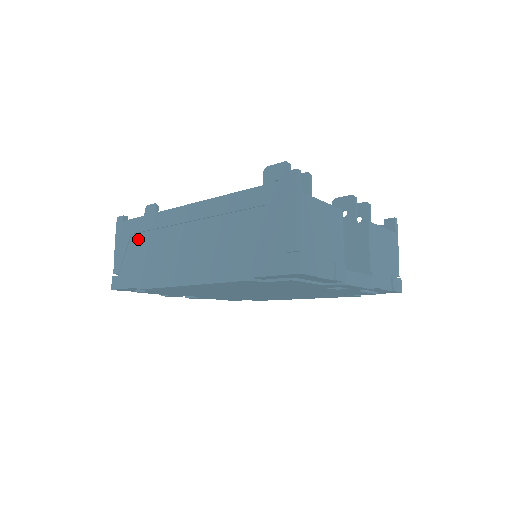
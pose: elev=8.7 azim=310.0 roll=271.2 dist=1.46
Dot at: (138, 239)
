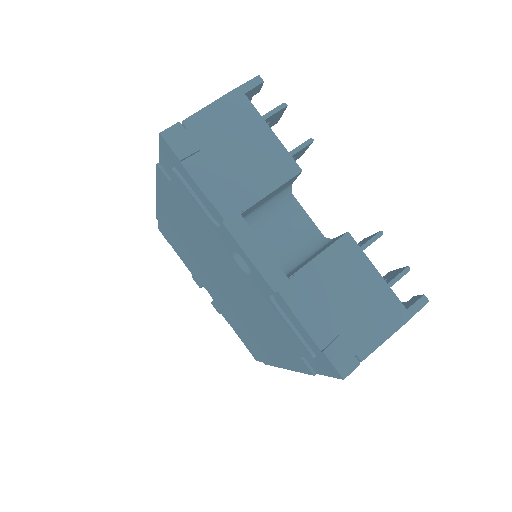
Dot at: occluded
